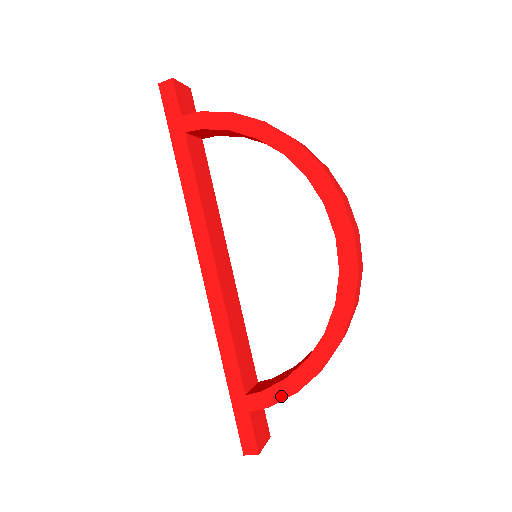
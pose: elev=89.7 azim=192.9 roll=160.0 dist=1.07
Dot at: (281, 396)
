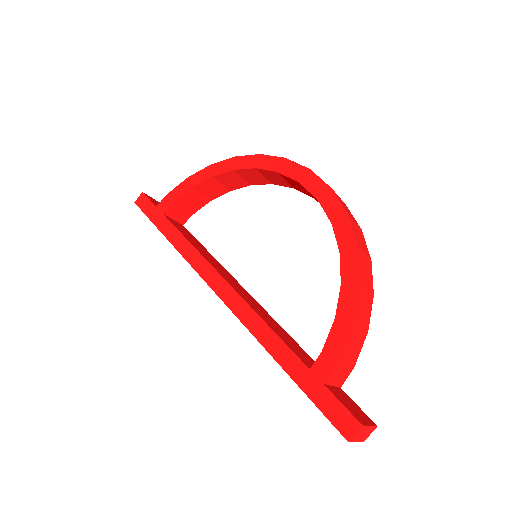
Dot at: (342, 339)
